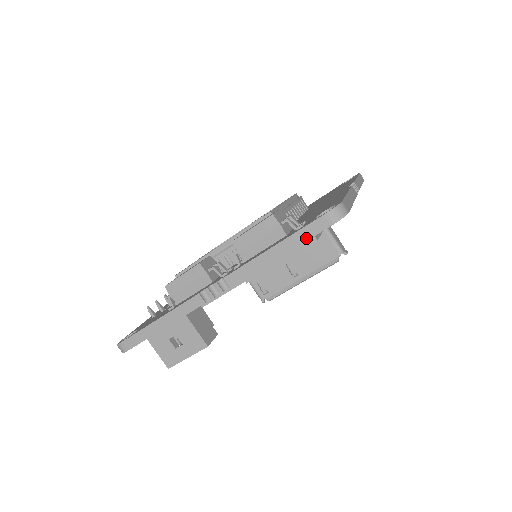
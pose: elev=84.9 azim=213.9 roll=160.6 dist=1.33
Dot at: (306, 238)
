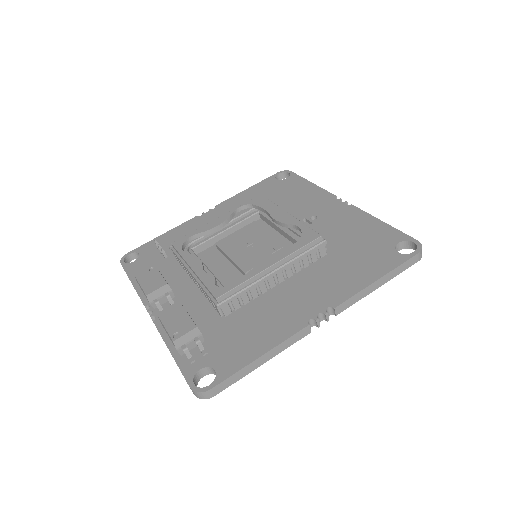
Dot at: occluded
